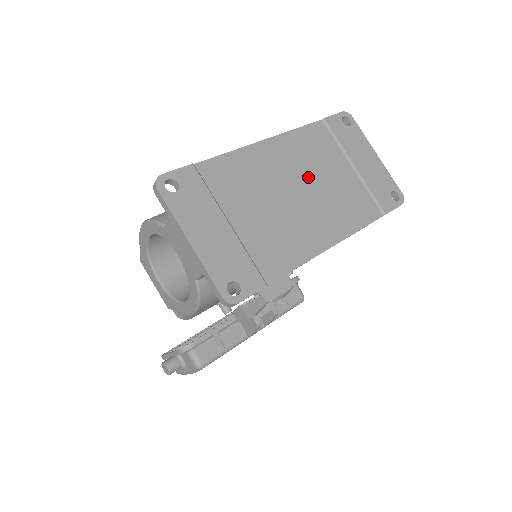
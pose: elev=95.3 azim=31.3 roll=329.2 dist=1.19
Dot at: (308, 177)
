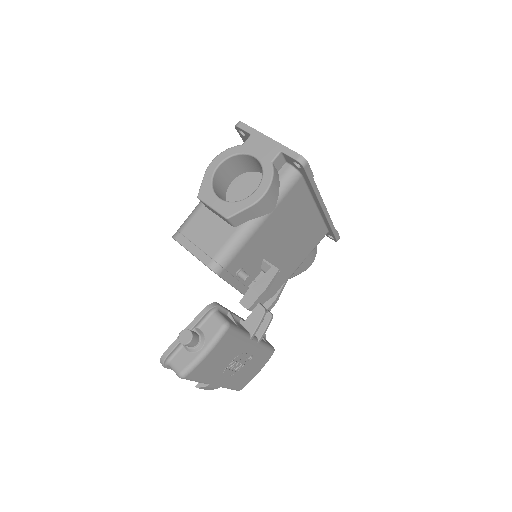
Dot at: occluded
